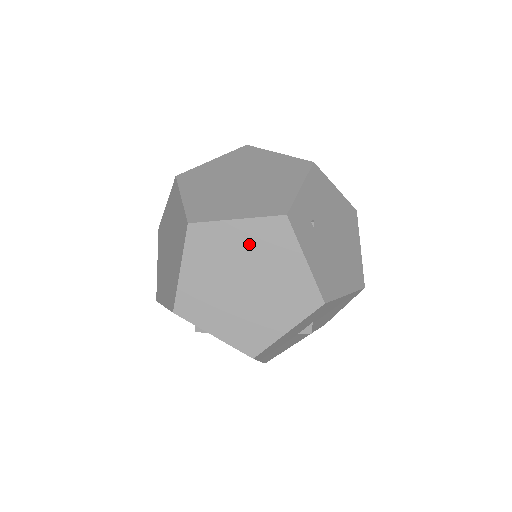
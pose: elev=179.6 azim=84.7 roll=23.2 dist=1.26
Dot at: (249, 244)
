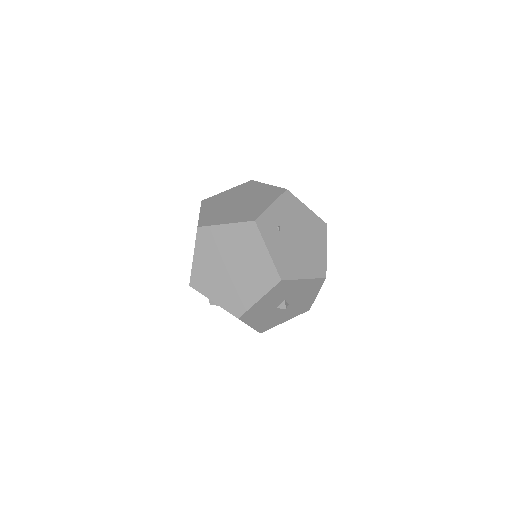
Dot at: (233, 240)
